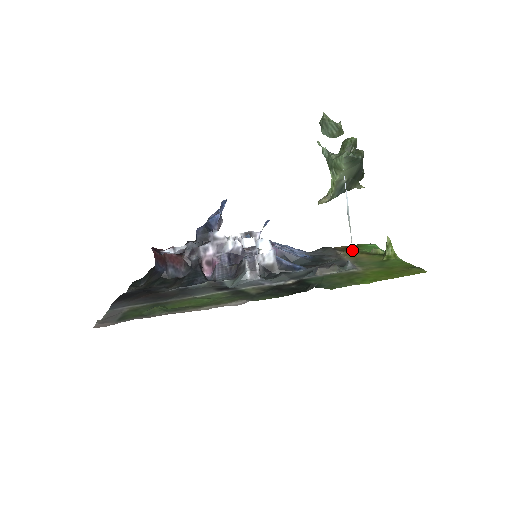
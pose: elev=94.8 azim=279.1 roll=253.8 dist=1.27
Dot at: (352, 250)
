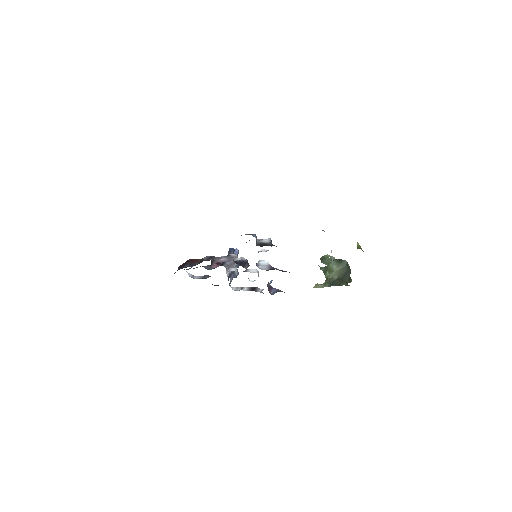
Dot at: occluded
